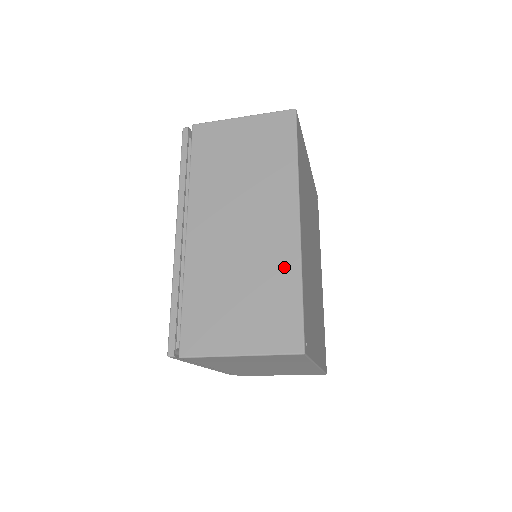
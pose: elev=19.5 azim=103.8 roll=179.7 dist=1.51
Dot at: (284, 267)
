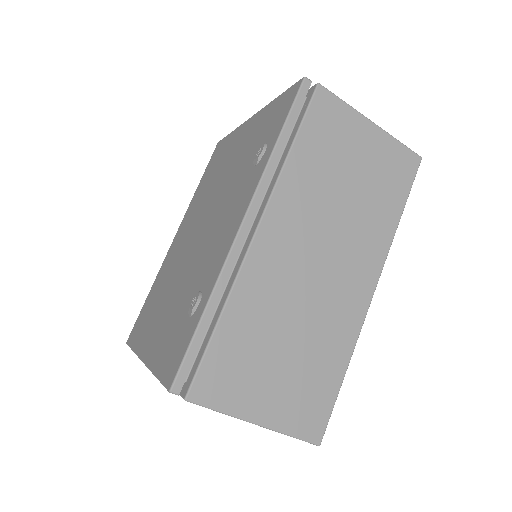
Dot at: (340, 341)
